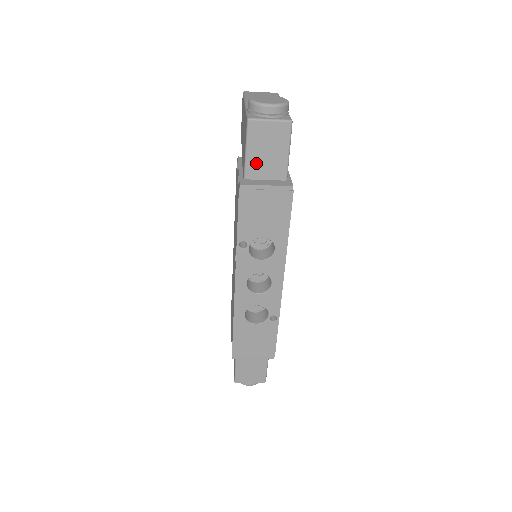
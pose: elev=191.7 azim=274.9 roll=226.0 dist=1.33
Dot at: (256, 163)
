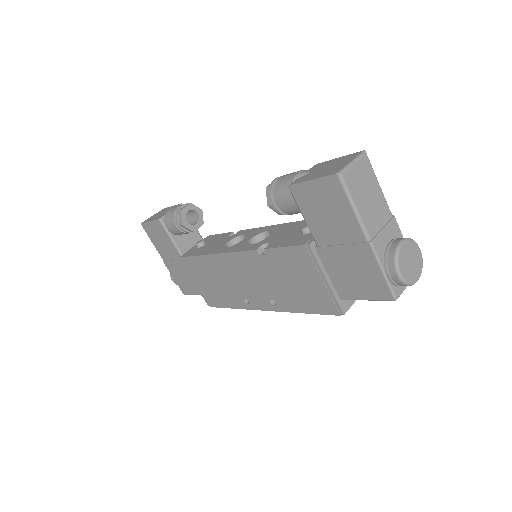
Dot at: occluded
